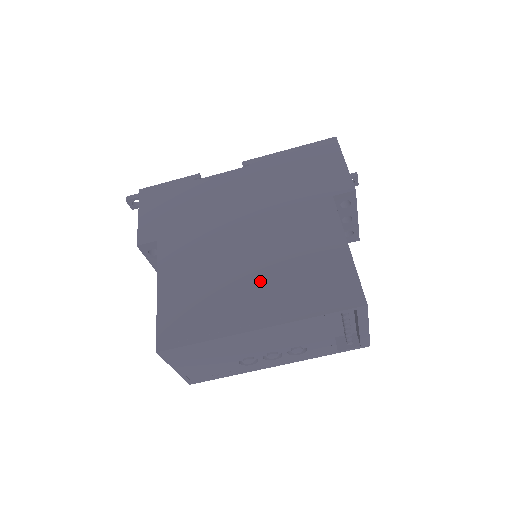
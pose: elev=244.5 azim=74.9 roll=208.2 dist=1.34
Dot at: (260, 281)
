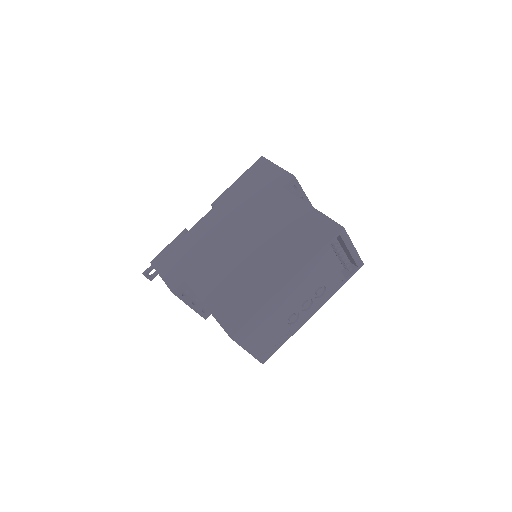
Dot at: (270, 258)
